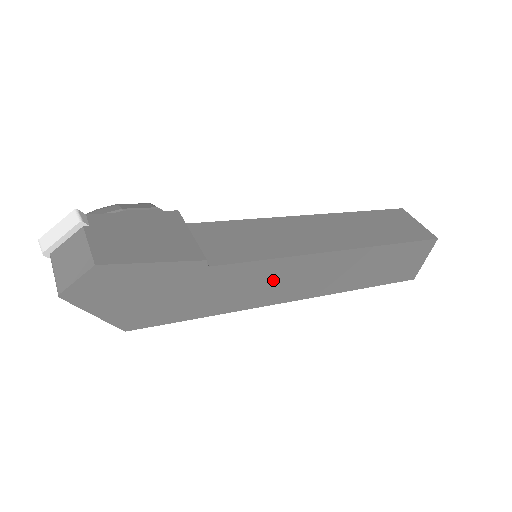
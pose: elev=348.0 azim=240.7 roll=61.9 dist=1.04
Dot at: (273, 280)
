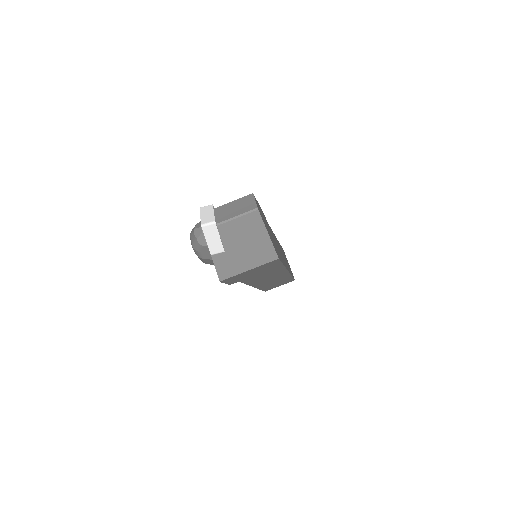
Dot at: occluded
